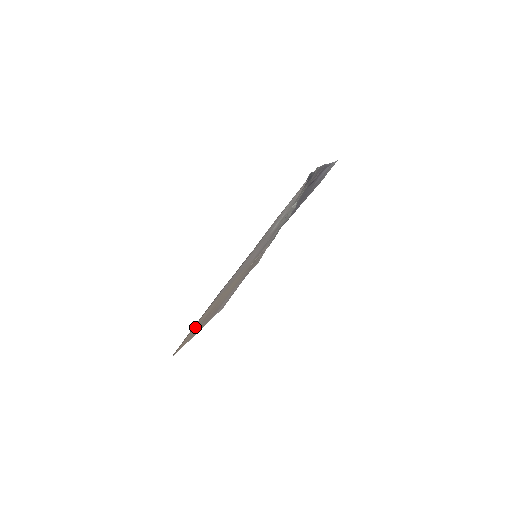
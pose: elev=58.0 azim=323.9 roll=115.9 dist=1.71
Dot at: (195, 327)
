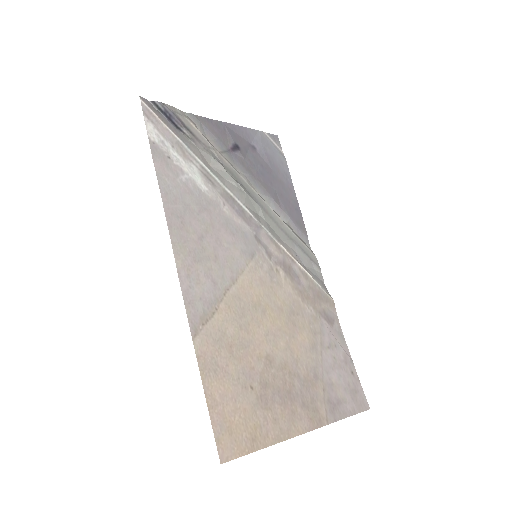
Dot at: (225, 386)
